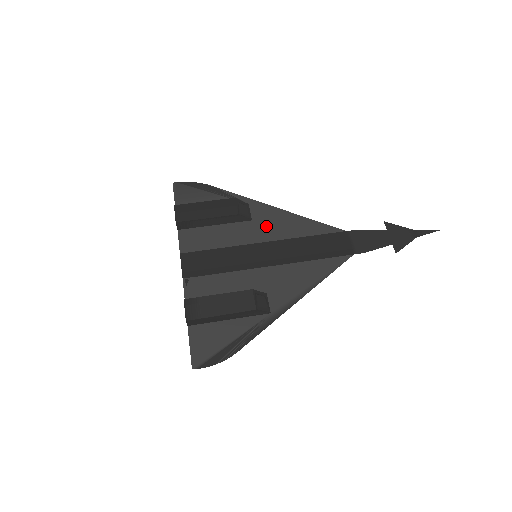
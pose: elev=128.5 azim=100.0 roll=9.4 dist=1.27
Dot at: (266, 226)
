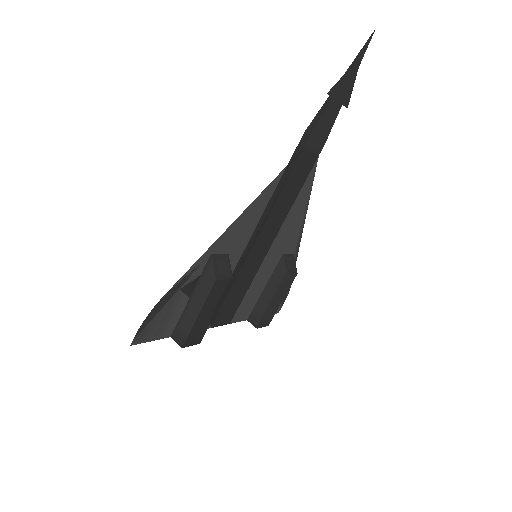
Dot at: (243, 239)
